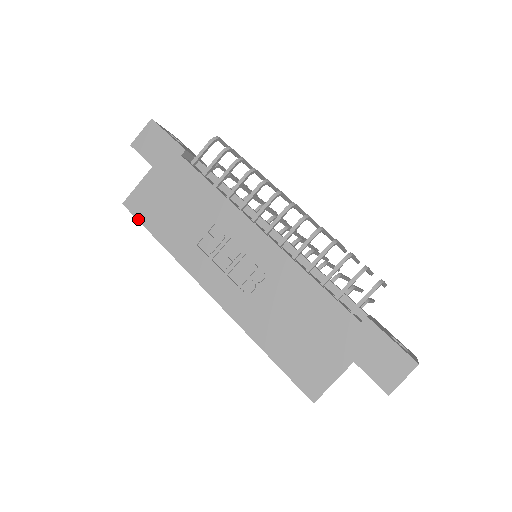
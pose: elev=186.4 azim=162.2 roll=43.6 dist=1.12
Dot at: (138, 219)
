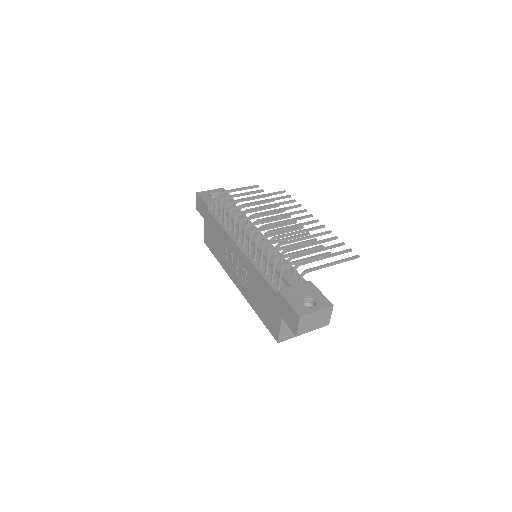
Dot at: (210, 250)
